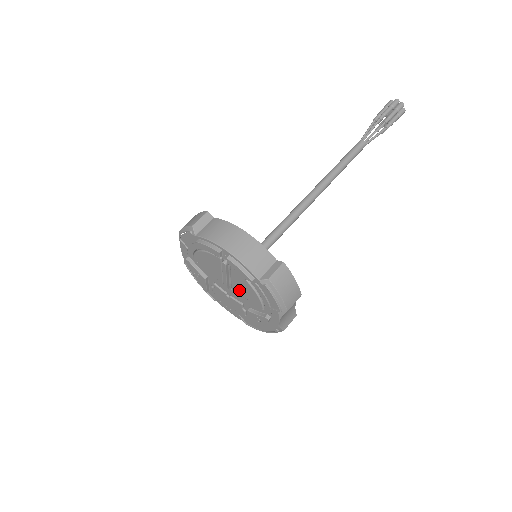
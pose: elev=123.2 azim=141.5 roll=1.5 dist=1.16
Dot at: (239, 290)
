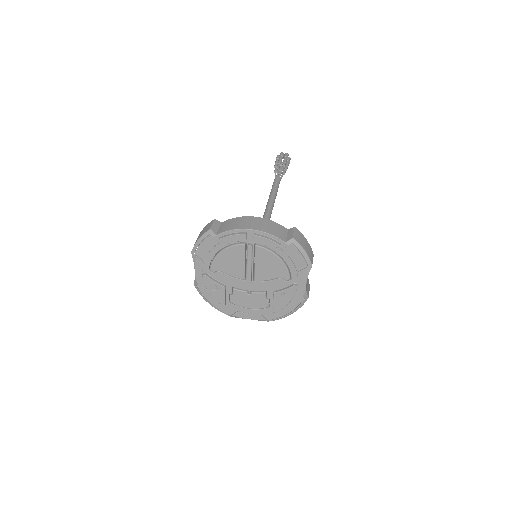
Dot at: (263, 273)
